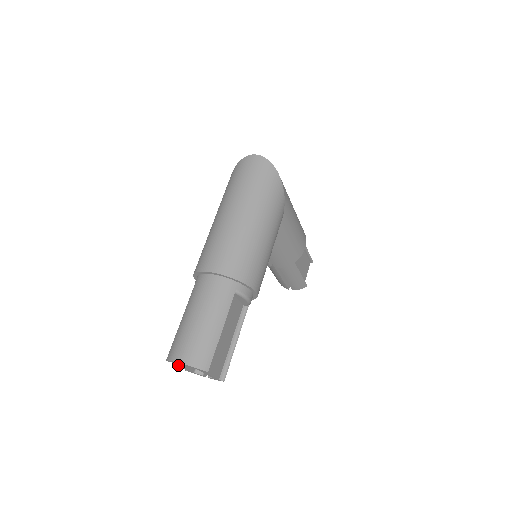
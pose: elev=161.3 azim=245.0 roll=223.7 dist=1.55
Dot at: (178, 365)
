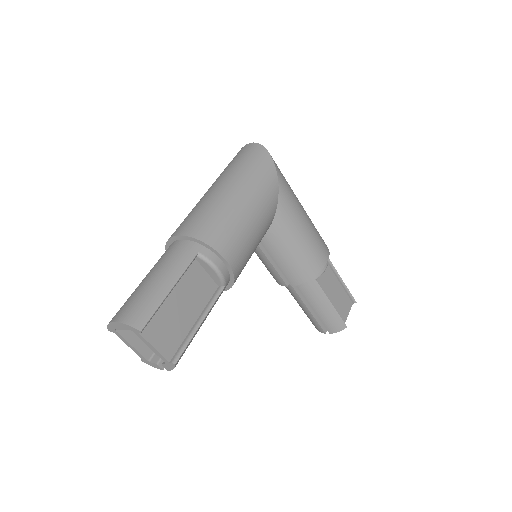
Dot at: (122, 339)
